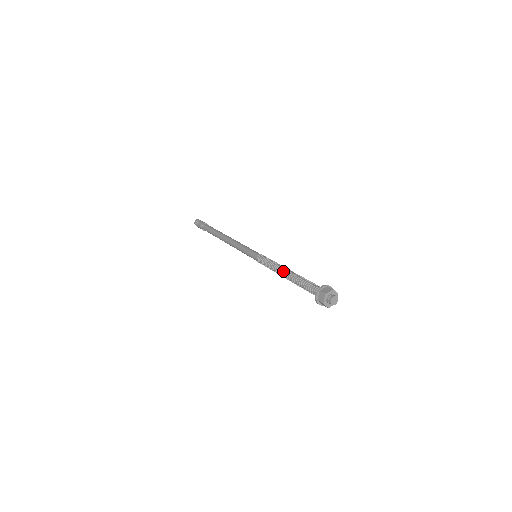
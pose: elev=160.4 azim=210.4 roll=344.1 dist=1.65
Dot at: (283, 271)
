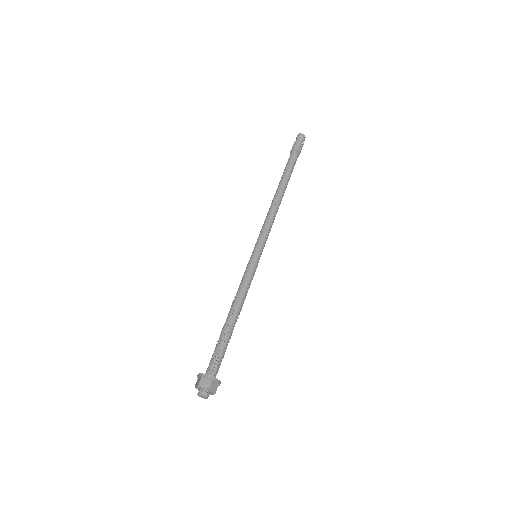
Dot at: (231, 310)
